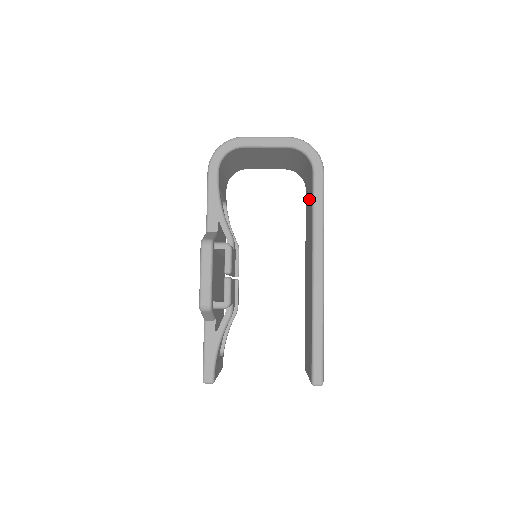
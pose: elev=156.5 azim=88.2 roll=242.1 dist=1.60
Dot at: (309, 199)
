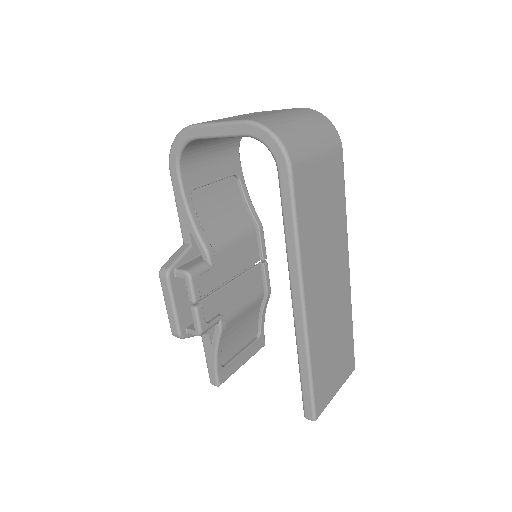
Dot at: occluded
